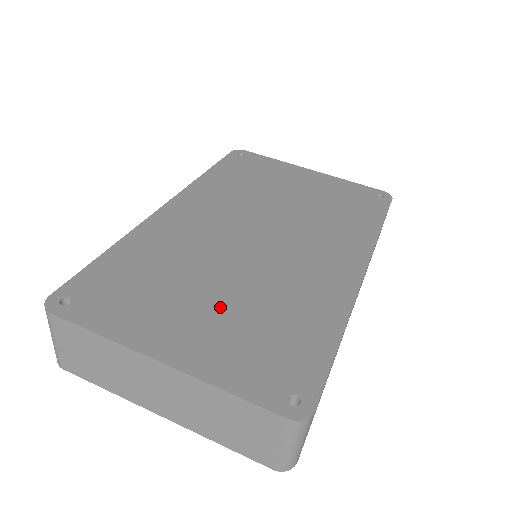
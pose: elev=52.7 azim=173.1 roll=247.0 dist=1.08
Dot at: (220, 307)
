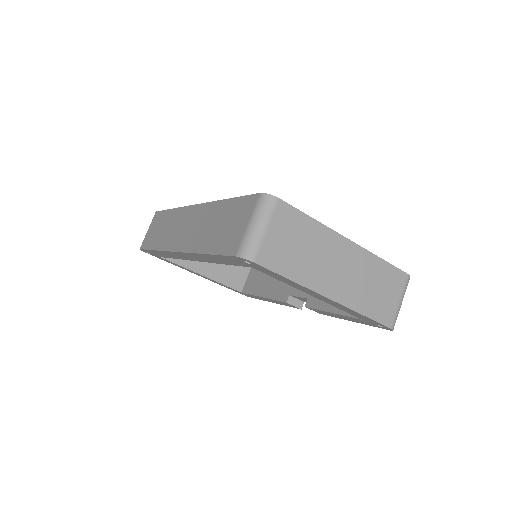
Dot at: occluded
